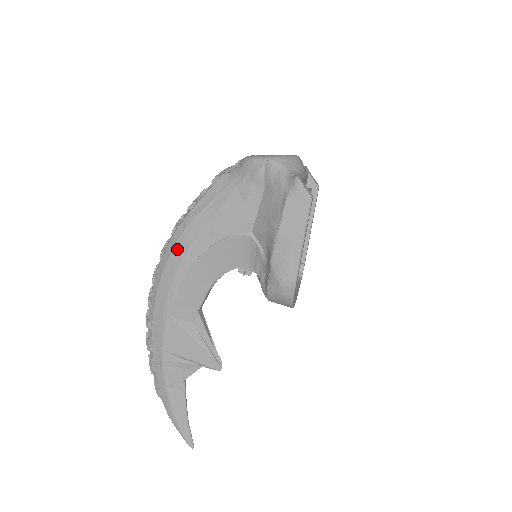
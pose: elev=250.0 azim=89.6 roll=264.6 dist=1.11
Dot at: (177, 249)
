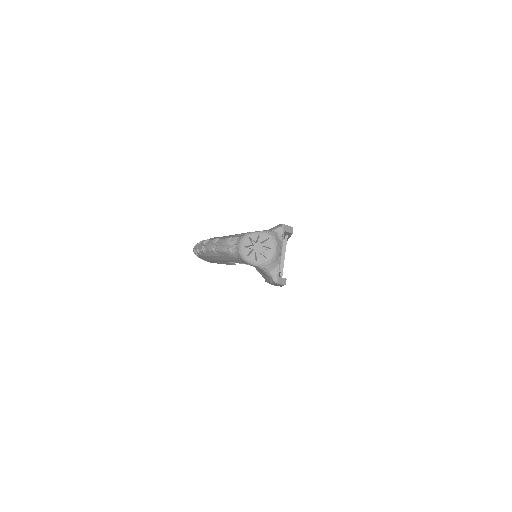
Dot at: (207, 257)
